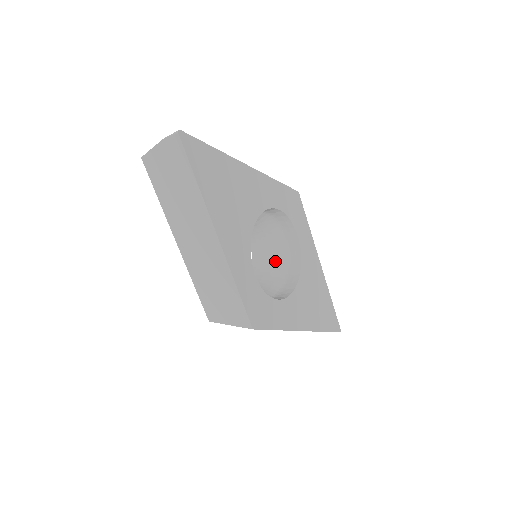
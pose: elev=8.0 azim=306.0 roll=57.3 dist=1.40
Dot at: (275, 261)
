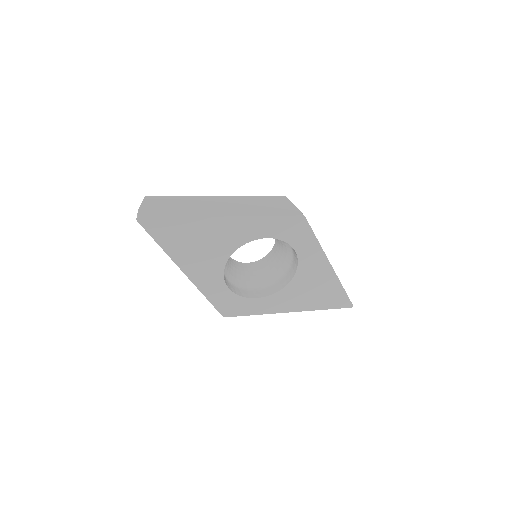
Dot at: (284, 254)
